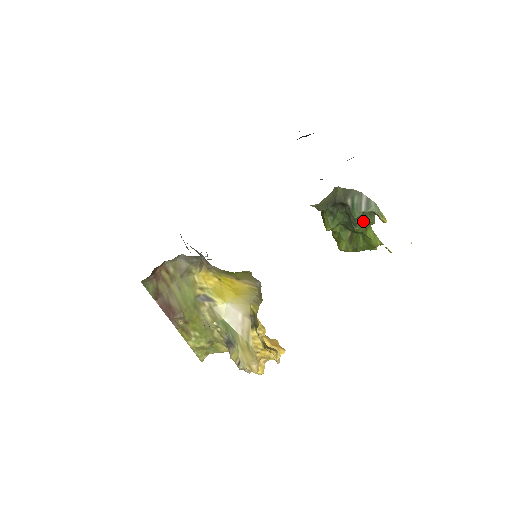
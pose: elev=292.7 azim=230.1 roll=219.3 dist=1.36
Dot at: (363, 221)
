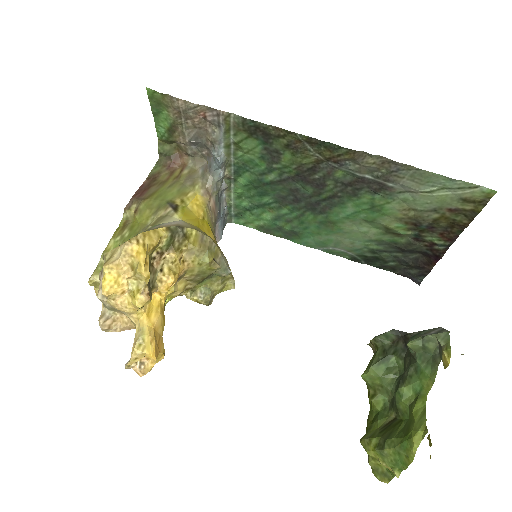
Dot at: (418, 374)
